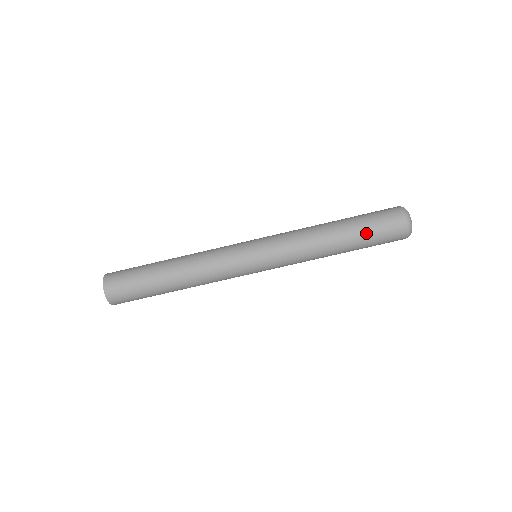
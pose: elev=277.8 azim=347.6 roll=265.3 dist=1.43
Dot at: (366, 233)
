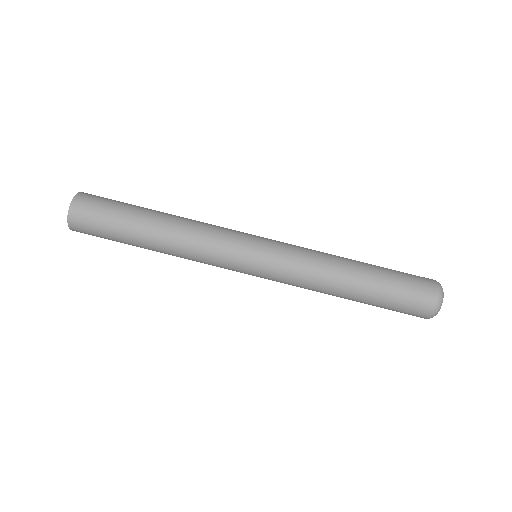
Dot at: (390, 282)
